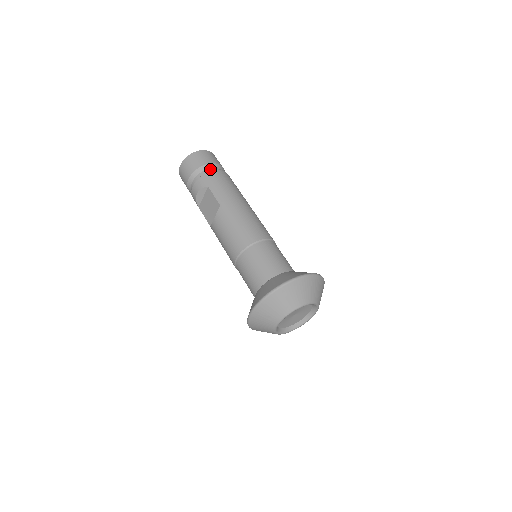
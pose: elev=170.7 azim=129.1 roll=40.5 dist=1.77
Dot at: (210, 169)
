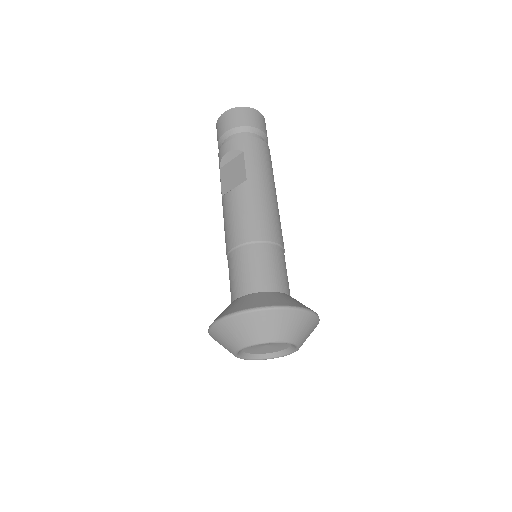
Dot at: (255, 134)
